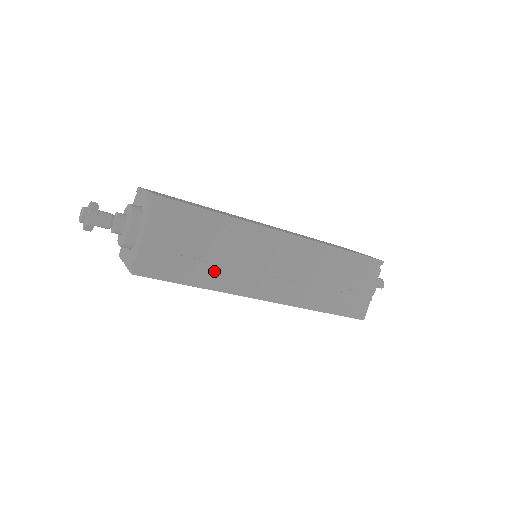
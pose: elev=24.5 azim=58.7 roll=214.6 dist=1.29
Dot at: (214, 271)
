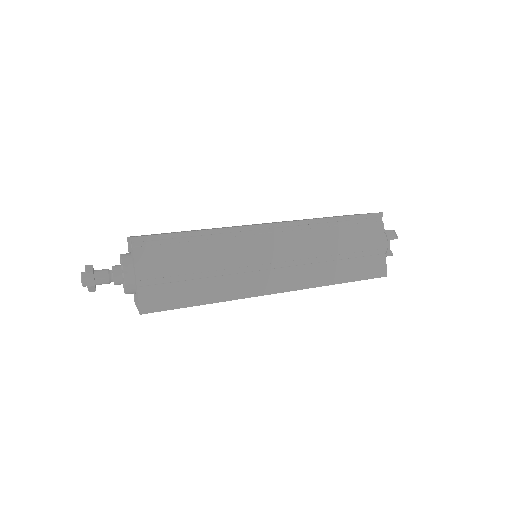
Dot at: (215, 284)
